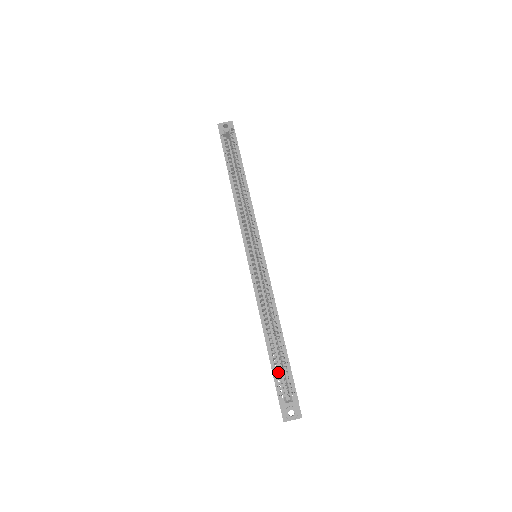
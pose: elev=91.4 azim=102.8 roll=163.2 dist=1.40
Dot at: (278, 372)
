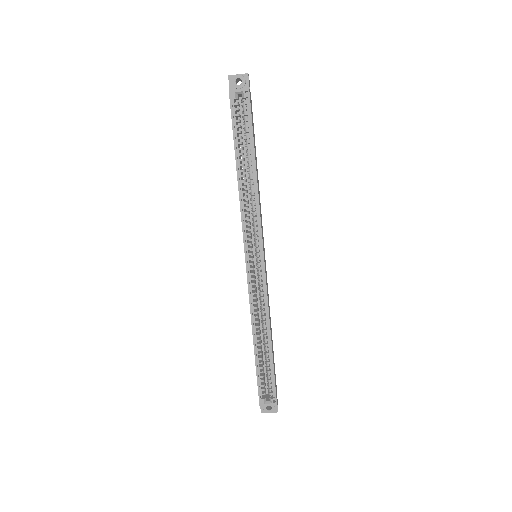
Dot at: (262, 377)
